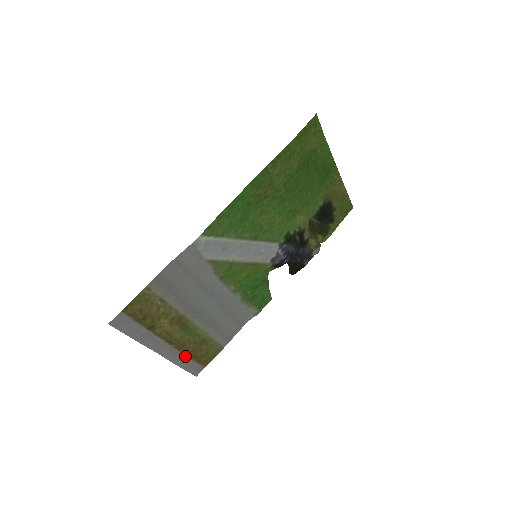
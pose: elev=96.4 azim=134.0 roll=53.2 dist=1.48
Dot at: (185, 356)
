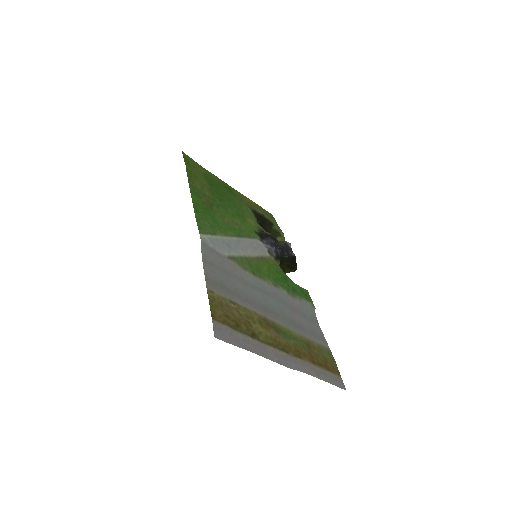
Dot at: (312, 365)
